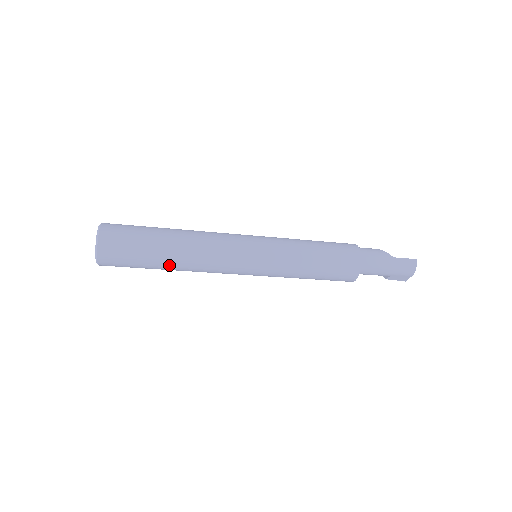
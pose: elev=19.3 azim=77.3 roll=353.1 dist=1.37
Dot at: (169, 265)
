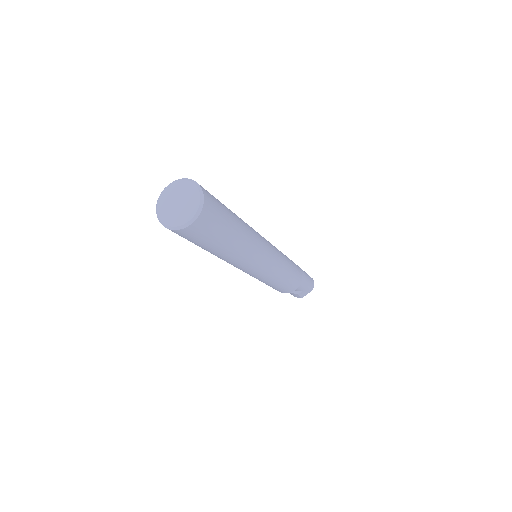
Dot at: (233, 244)
